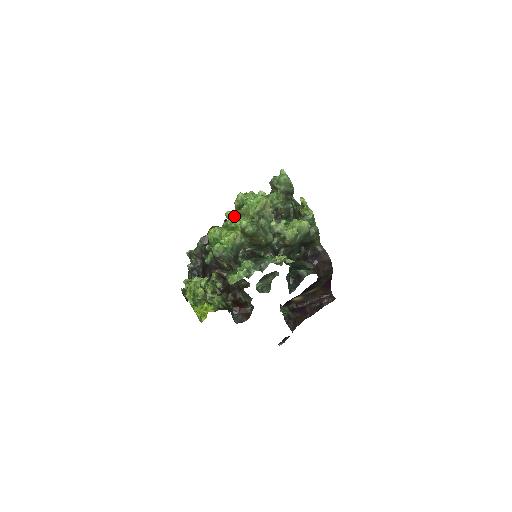
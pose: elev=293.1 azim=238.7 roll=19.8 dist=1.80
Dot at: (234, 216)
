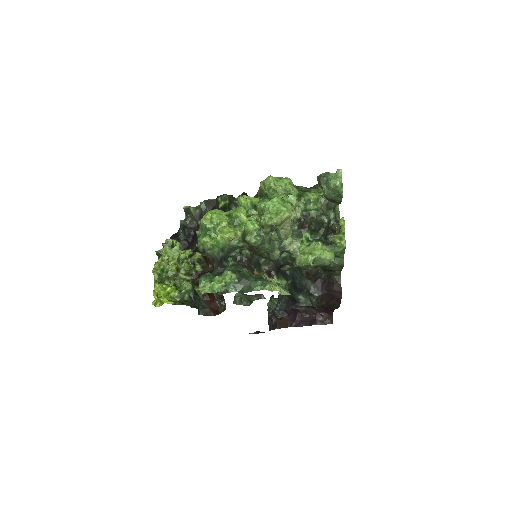
Dot at: (247, 206)
